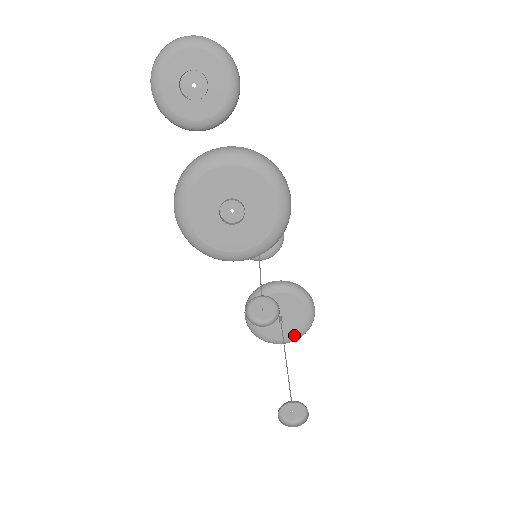
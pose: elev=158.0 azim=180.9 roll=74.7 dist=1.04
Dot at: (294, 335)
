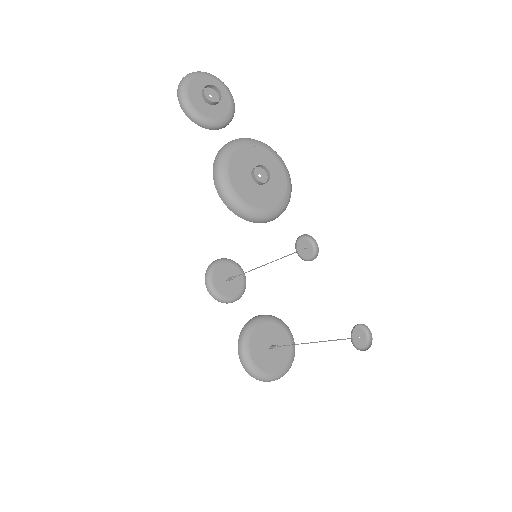
Dot at: (288, 361)
